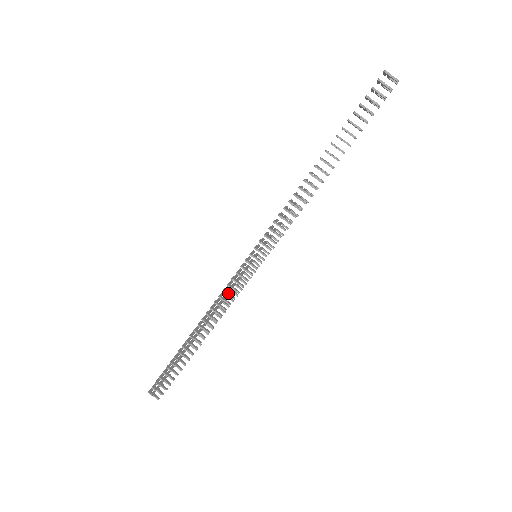
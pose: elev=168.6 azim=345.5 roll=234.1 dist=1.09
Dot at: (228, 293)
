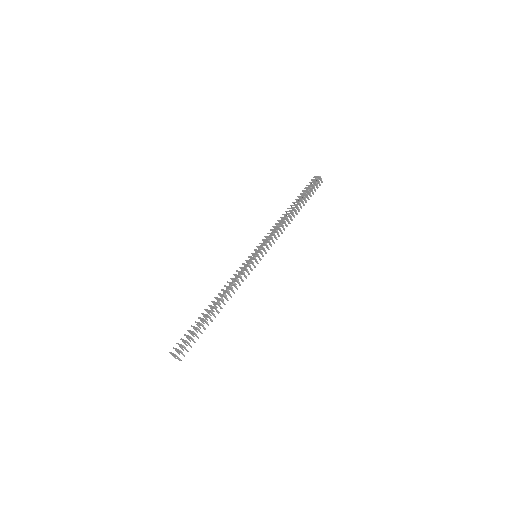
Dot at: occluded
